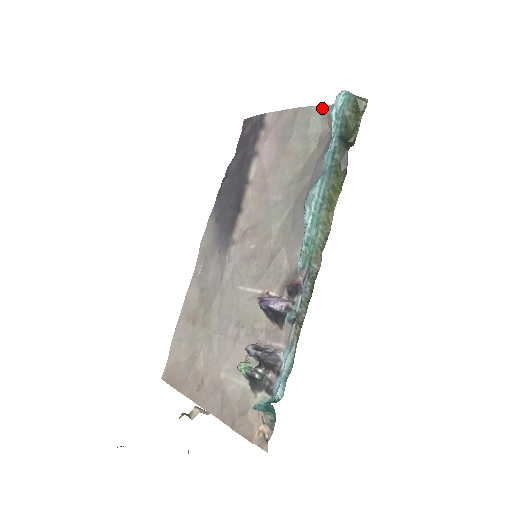
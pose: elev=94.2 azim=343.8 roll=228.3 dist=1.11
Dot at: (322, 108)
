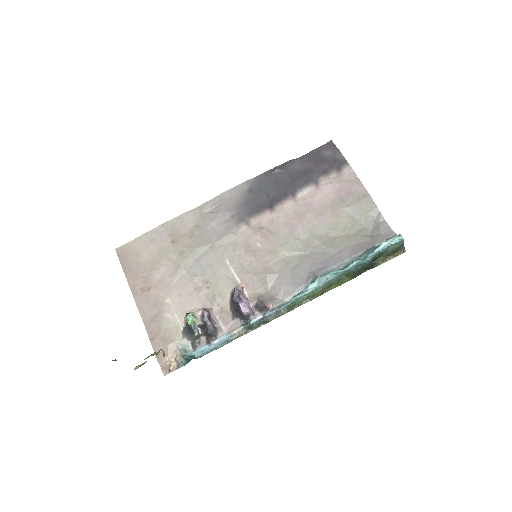
Dot at: (381, 216)
